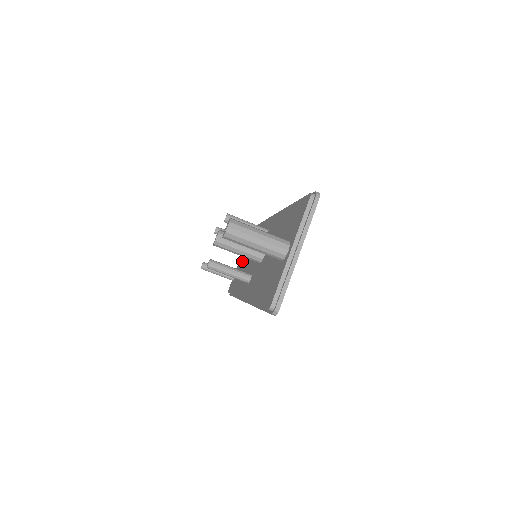
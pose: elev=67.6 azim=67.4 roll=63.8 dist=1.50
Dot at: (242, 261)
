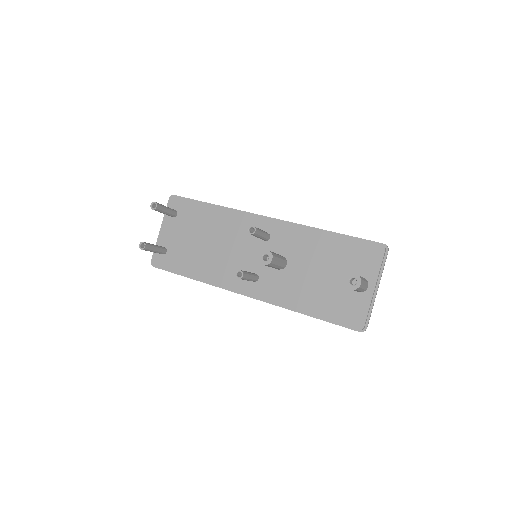
Dot at: (182, 238)
